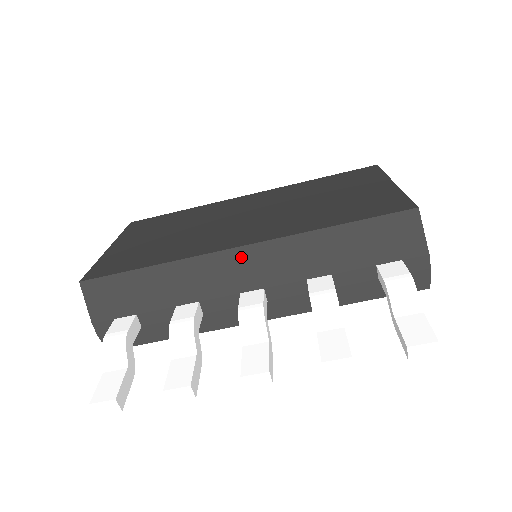
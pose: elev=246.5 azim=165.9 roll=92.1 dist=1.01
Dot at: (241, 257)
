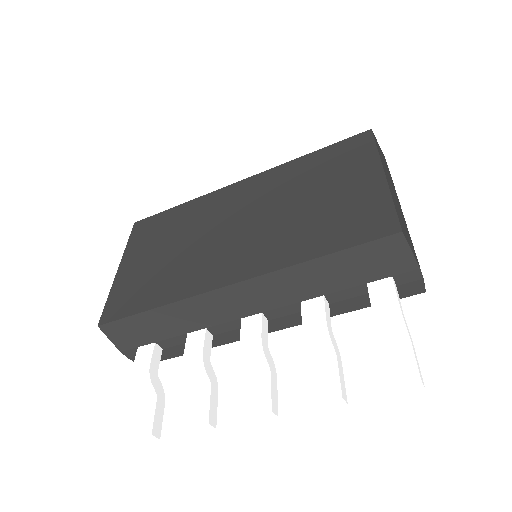
Dot at: (234, 292)
